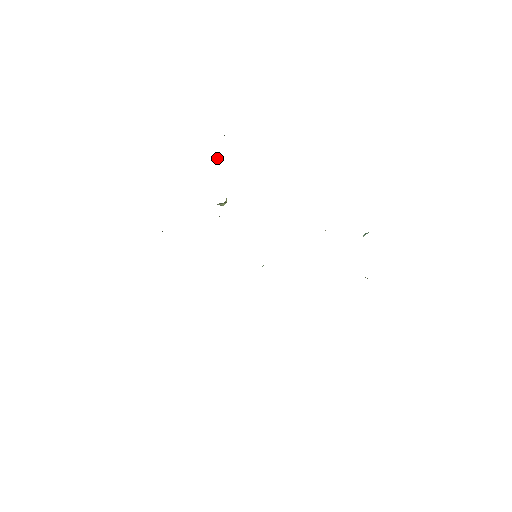
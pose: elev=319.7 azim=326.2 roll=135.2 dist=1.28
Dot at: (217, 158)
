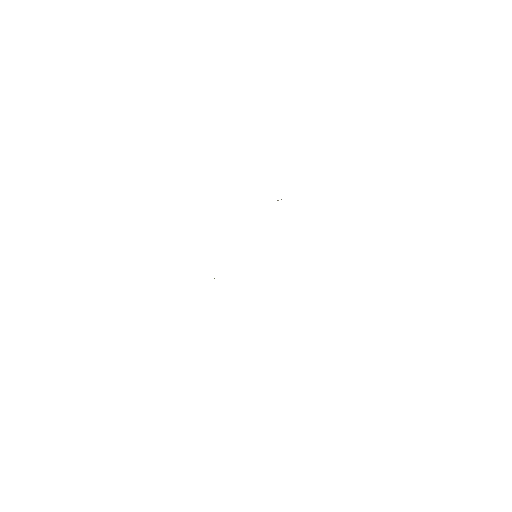
Dot at: occluded
